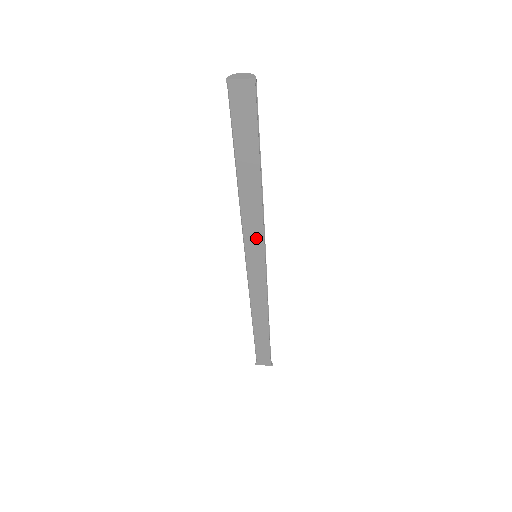
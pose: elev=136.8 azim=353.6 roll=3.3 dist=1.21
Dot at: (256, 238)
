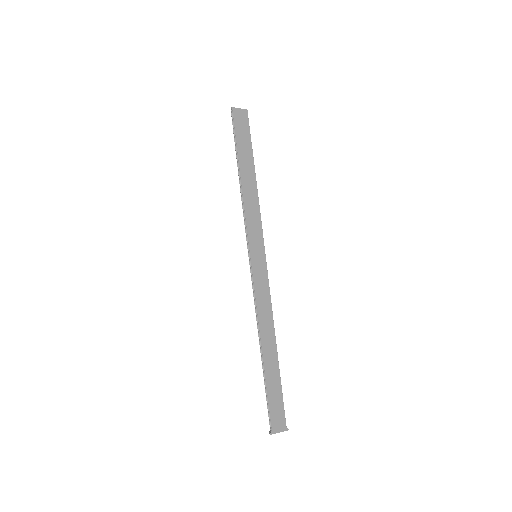
Dot at: (256, 231)
